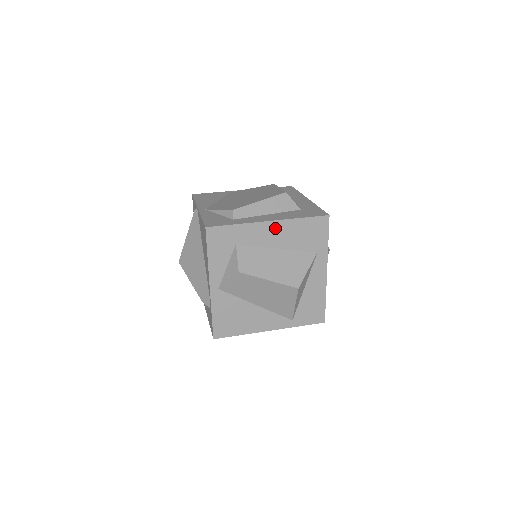
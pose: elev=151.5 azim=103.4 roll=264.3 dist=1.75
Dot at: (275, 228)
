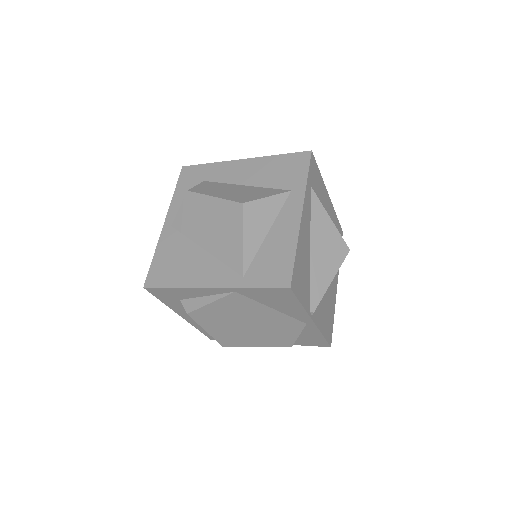
Dot at: (247, 166)
